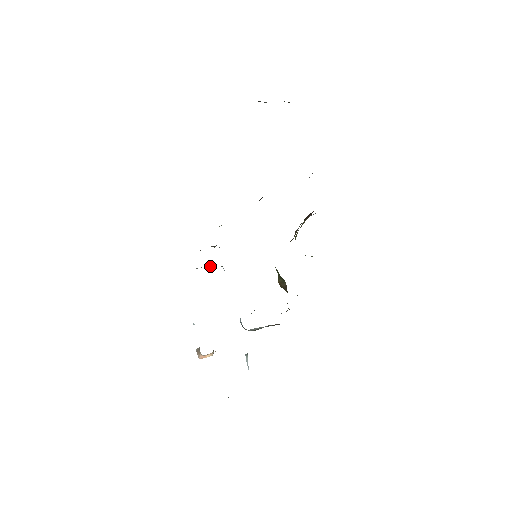
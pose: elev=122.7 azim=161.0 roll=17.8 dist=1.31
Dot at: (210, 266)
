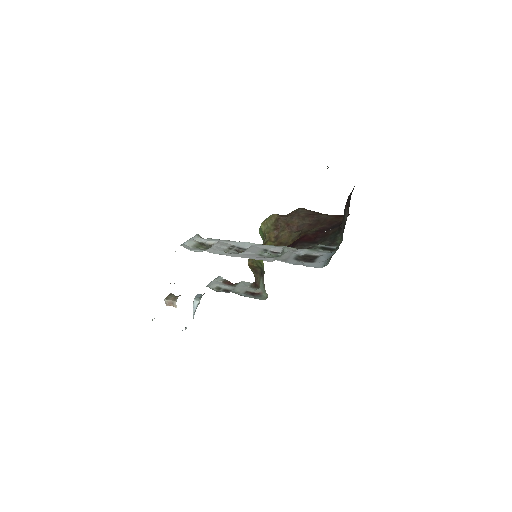
Dot at: (199, 241)
